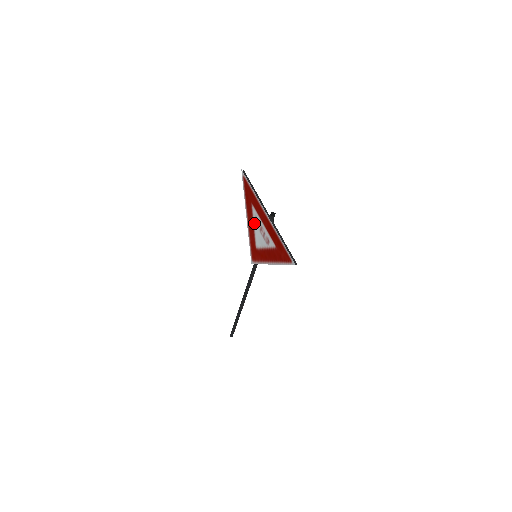
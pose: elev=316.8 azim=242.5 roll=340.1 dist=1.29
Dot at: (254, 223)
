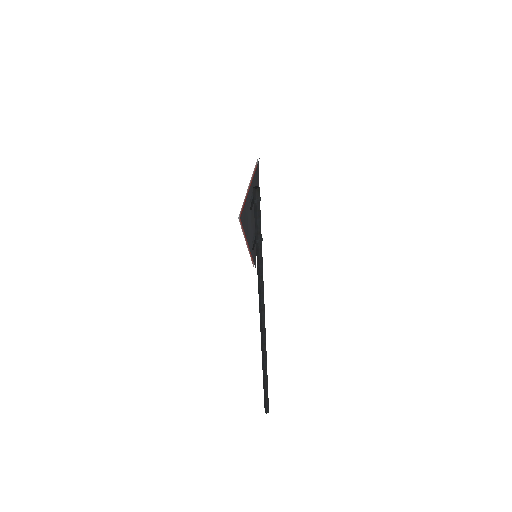
Dot at: occluded
